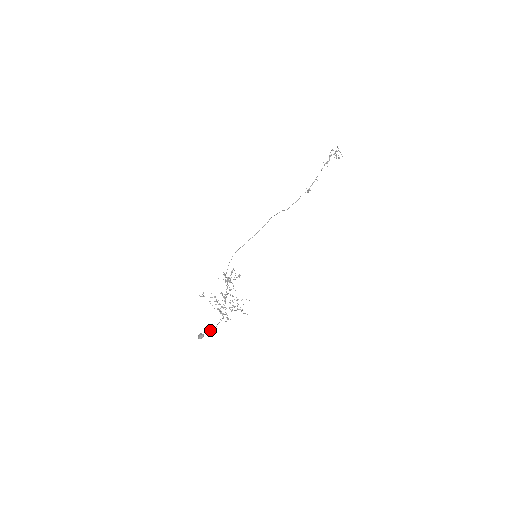
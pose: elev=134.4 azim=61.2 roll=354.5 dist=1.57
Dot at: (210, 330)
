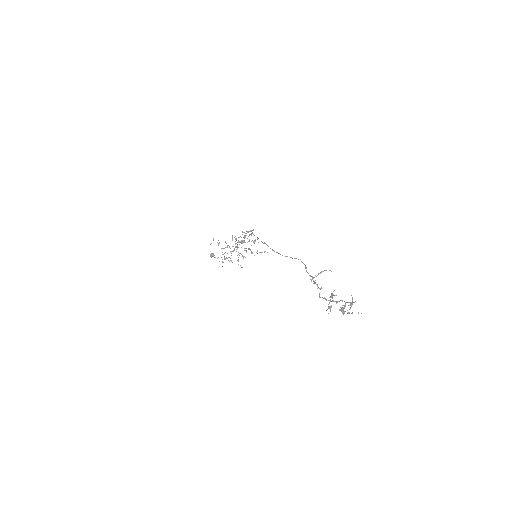
Dot at: occluded
